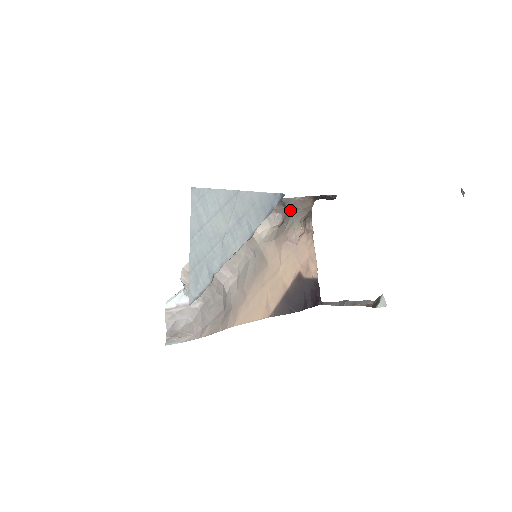
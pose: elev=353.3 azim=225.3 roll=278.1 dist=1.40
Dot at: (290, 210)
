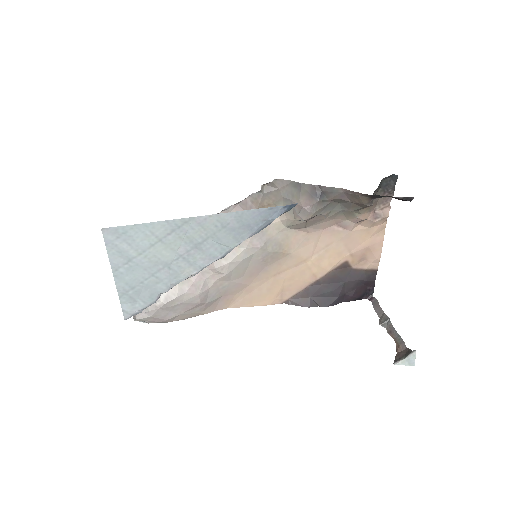
Dot at: (333, 200)
